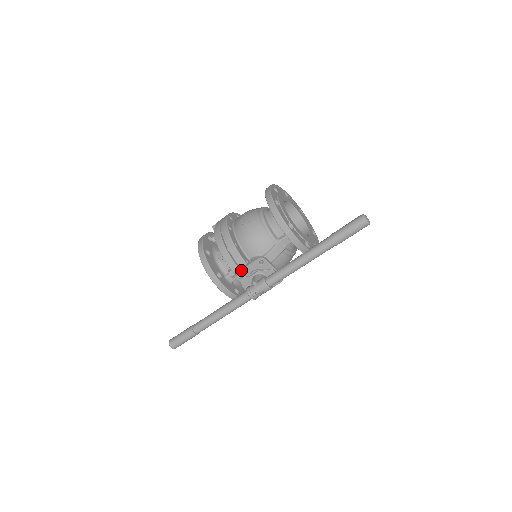
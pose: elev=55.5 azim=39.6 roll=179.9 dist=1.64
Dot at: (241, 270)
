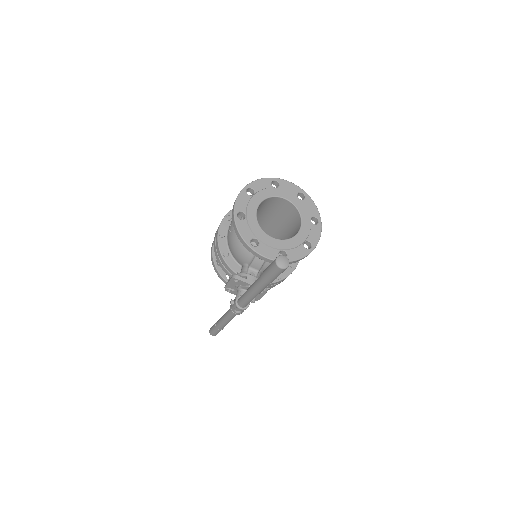
Dot at: (226, 285)
